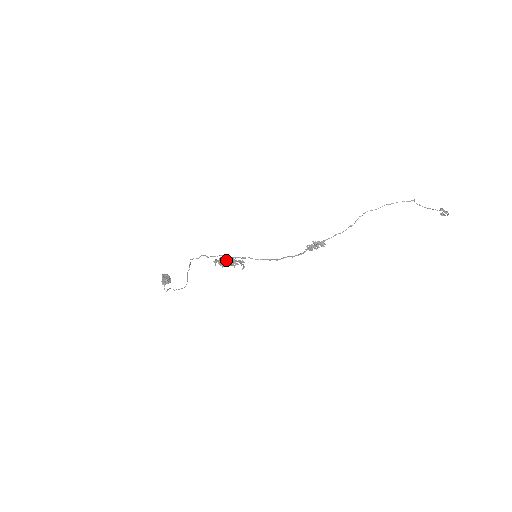
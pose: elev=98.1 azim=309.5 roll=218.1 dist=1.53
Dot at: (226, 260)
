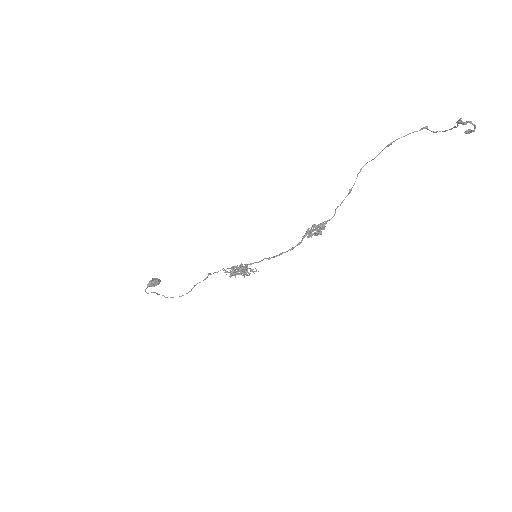
Dot at: (234, 268)
